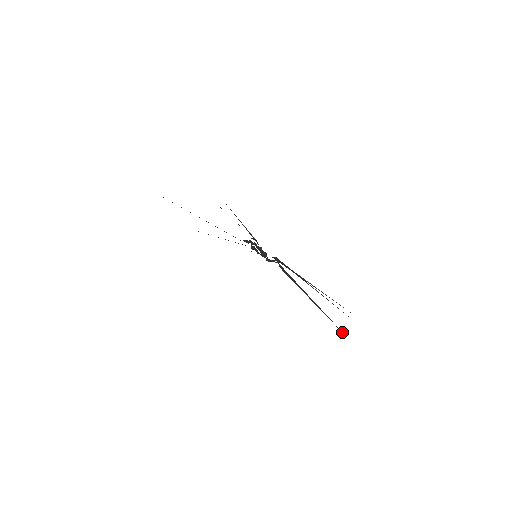
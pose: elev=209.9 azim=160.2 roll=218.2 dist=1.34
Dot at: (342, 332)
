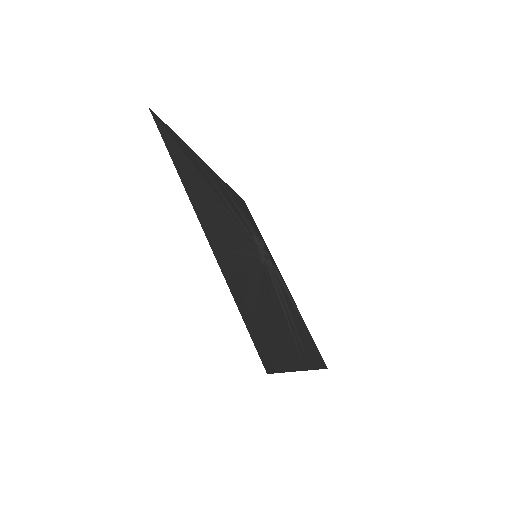
Dot at: occluded
